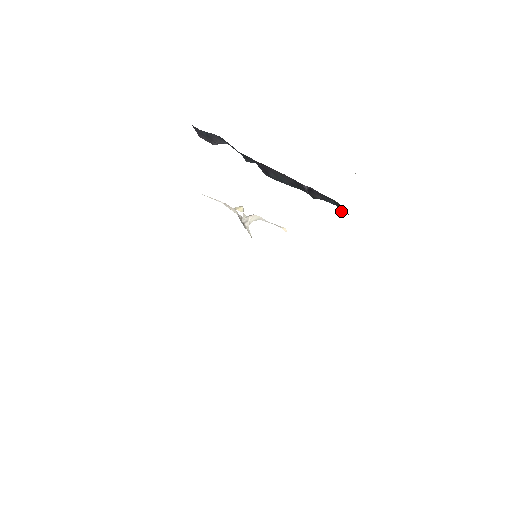
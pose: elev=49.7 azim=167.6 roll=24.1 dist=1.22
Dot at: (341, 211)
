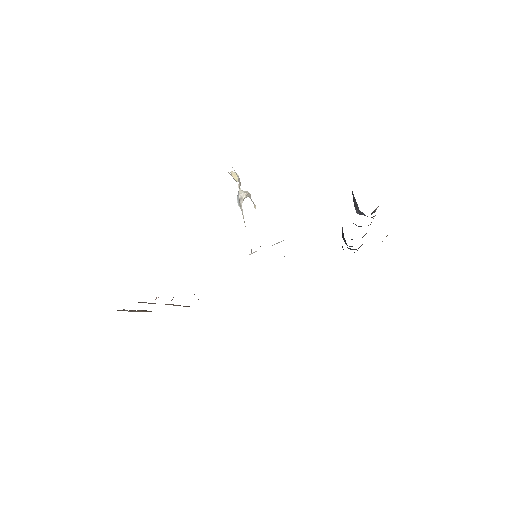
Dot at: occluded
